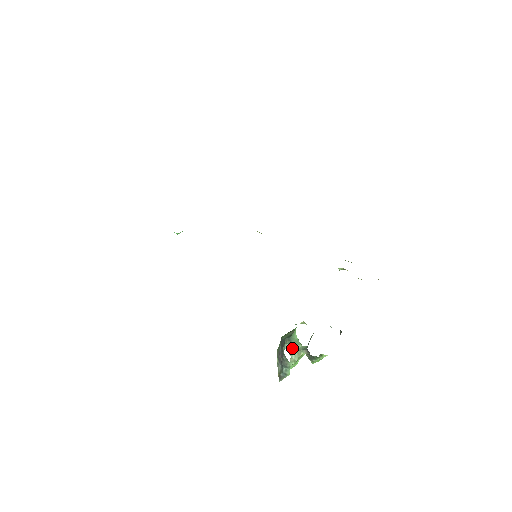
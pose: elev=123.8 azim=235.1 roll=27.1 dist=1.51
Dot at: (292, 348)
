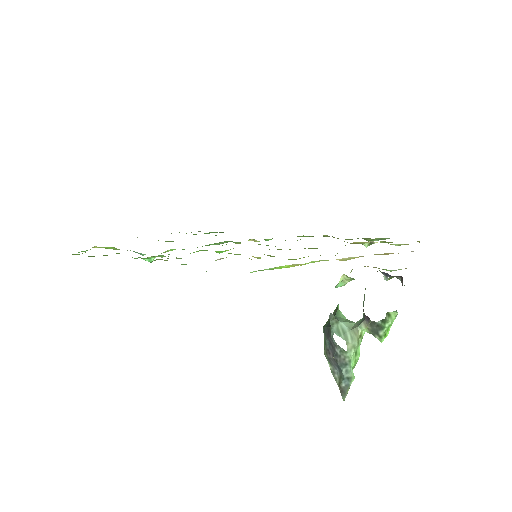
Dot at: (343, 329)
